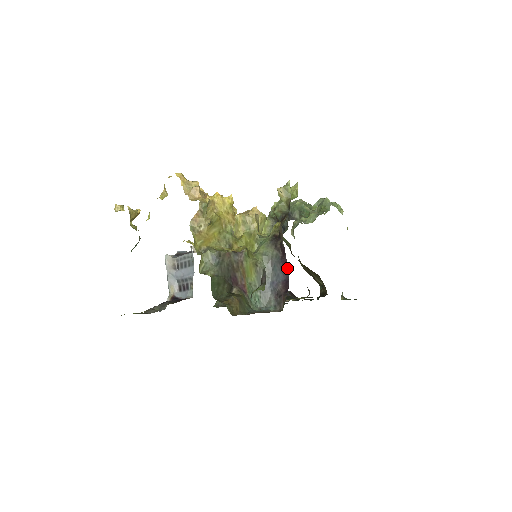
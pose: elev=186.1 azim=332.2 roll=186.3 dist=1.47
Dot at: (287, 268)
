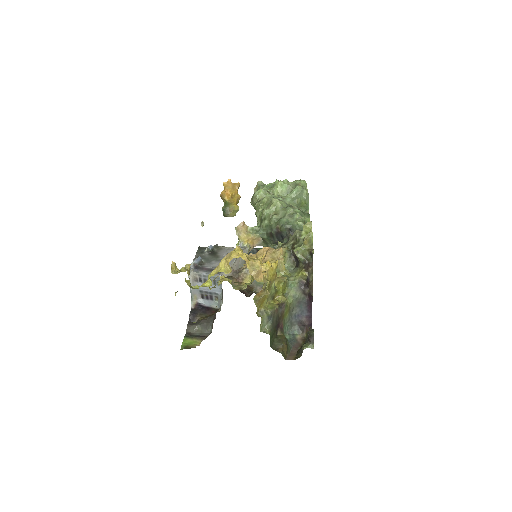
Dot at: occluded
